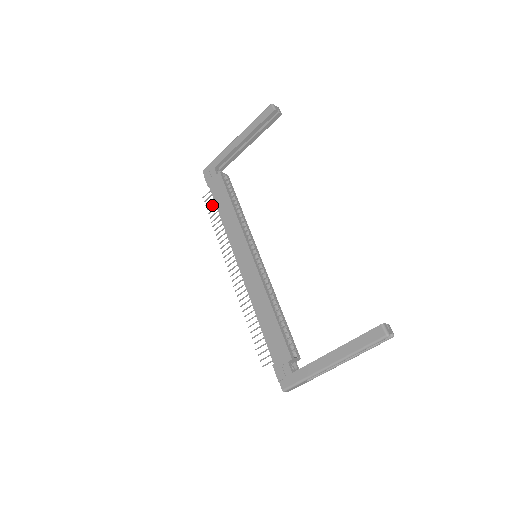
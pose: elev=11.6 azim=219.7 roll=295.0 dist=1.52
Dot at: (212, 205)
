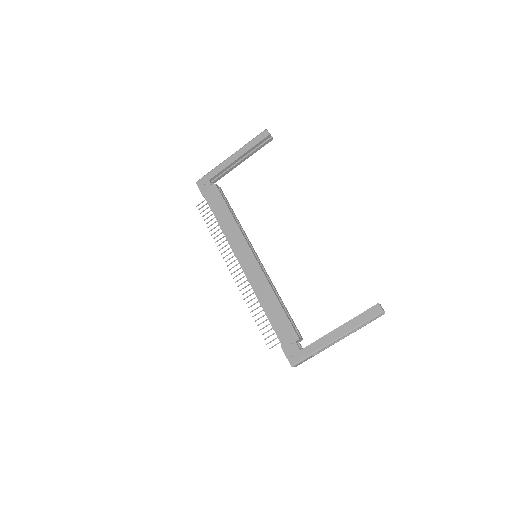
Dot at: occluded
